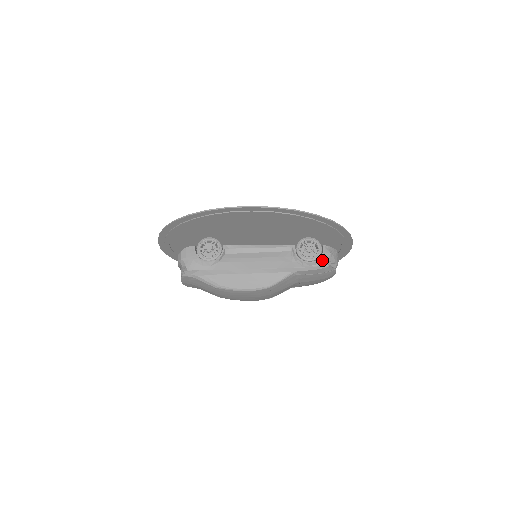
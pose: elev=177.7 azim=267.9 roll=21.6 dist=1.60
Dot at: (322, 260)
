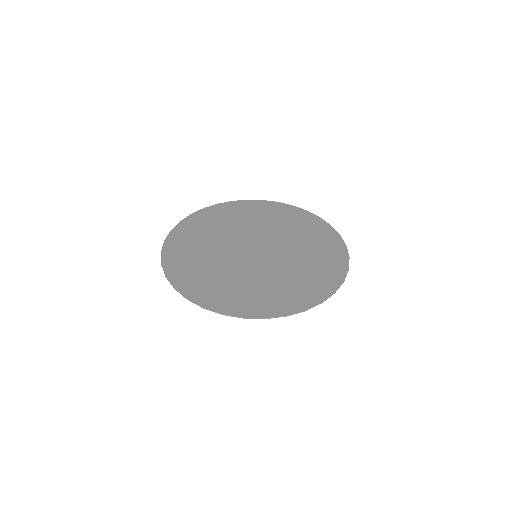
Dot at: occluded
